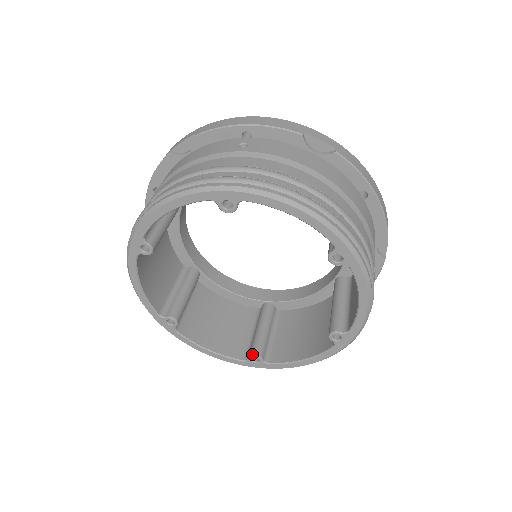
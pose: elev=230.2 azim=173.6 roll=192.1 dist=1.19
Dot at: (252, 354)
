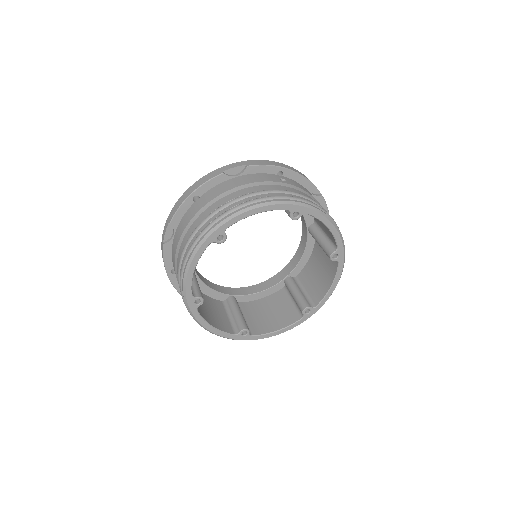
Dot at: (244, 328)
